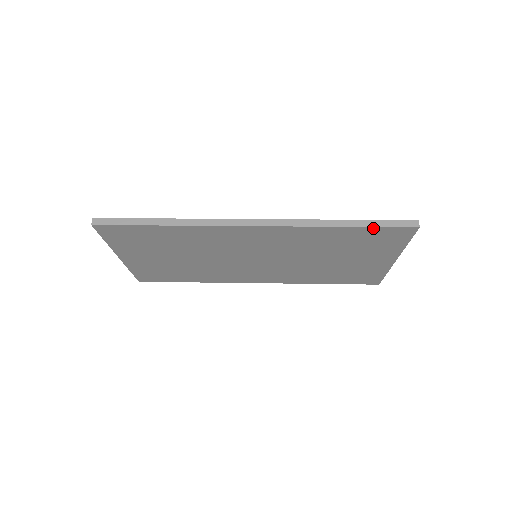
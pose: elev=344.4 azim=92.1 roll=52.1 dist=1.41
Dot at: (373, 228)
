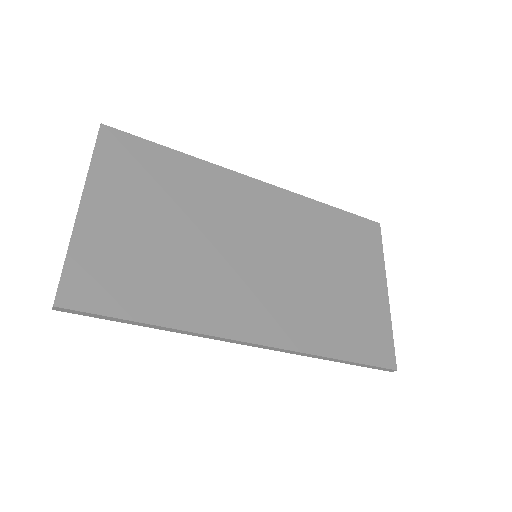
Dot at: (350, 215)
